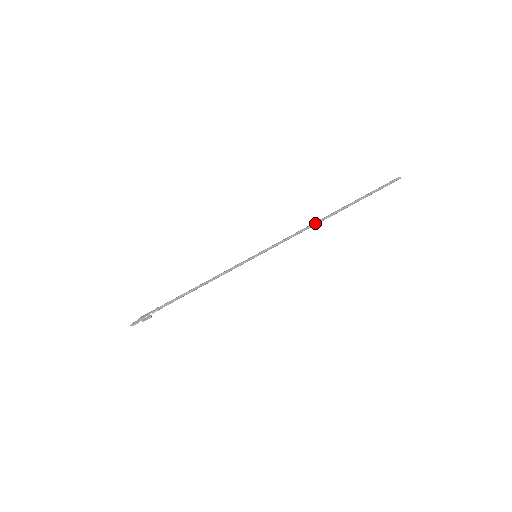
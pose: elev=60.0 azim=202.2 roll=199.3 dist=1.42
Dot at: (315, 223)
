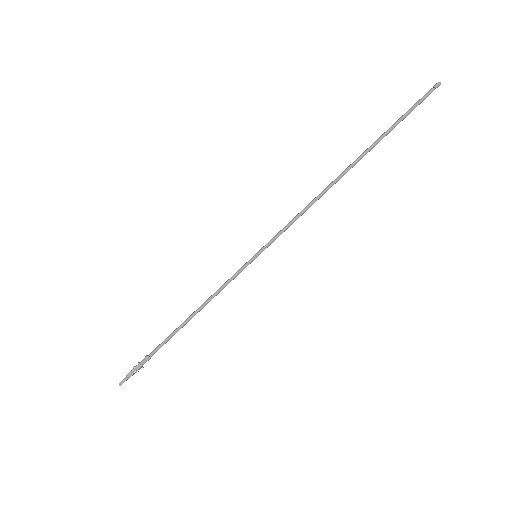
Dot at: (328, 189)
